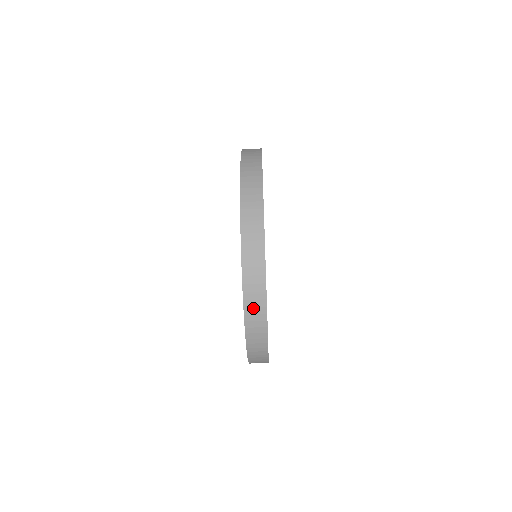
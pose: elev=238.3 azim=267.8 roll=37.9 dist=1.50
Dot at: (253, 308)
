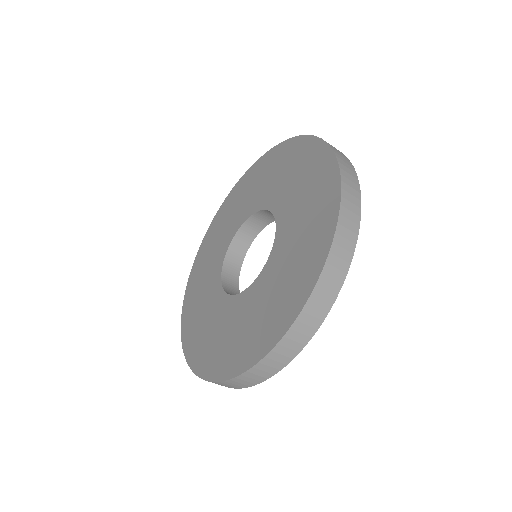
Dot at: (232, 384)
